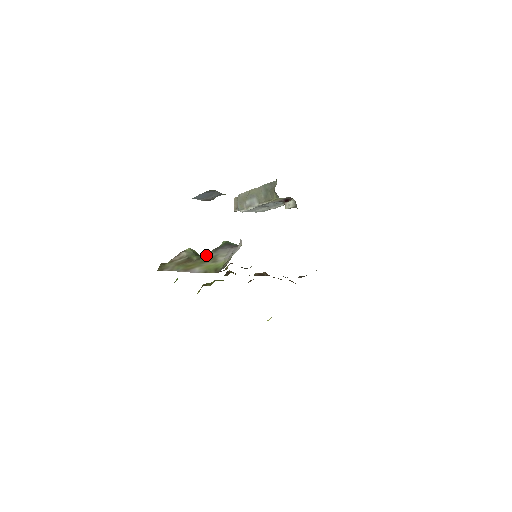
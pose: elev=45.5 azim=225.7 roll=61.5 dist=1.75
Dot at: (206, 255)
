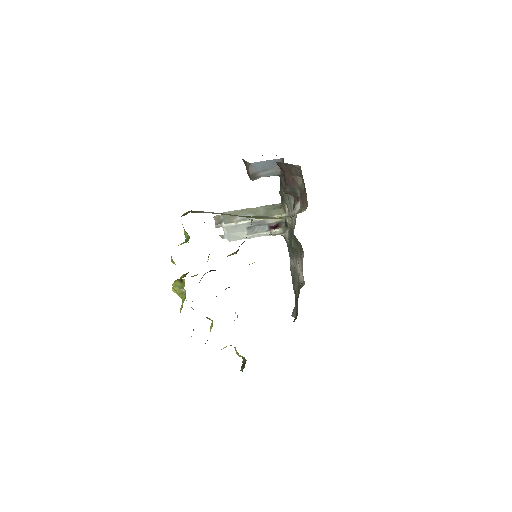
Dot at: occluded
